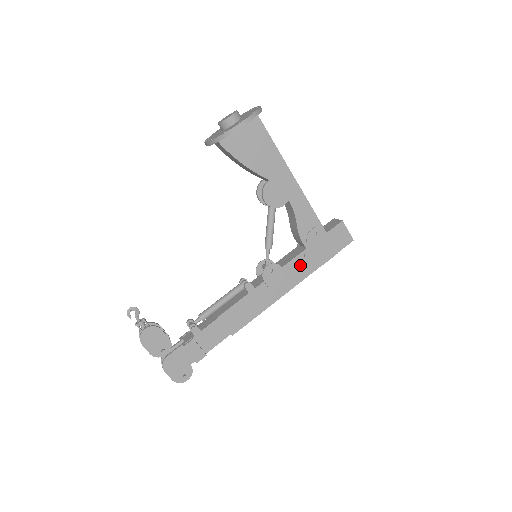
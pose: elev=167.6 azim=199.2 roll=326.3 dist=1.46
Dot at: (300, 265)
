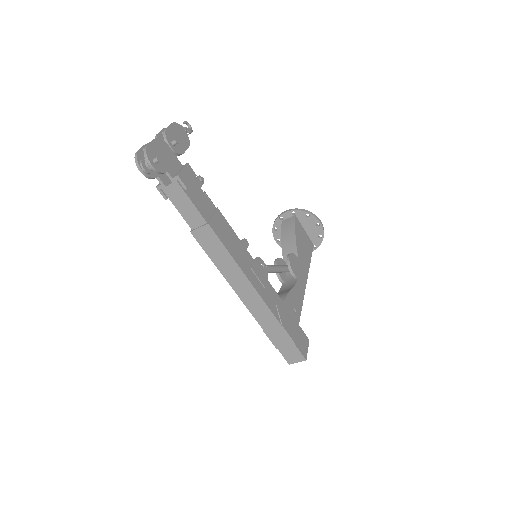
Dot at: (275, 300)
